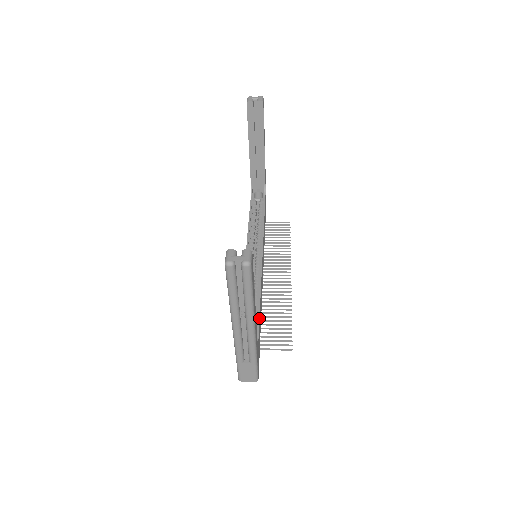
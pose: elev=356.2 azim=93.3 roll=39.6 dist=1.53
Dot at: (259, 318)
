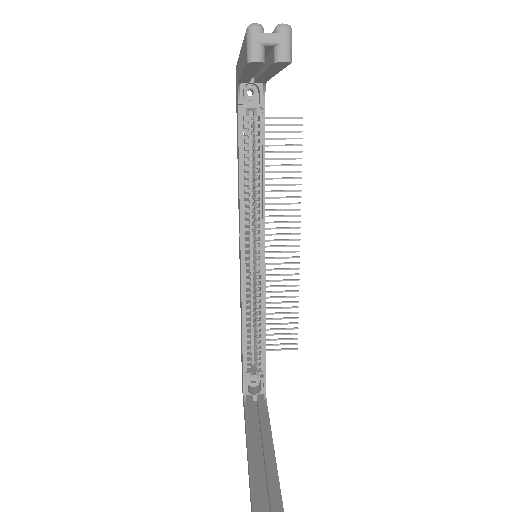
Dot at: (265, 357)
